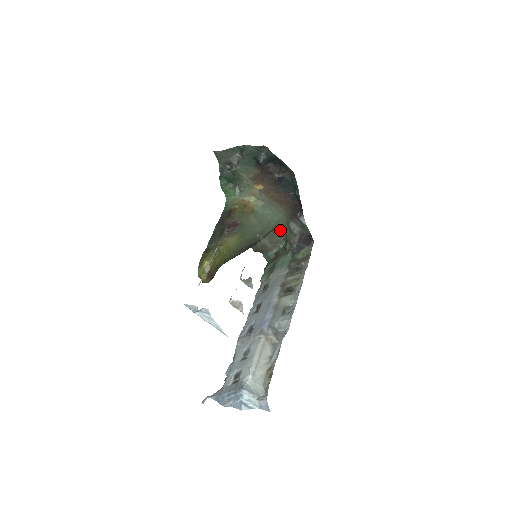
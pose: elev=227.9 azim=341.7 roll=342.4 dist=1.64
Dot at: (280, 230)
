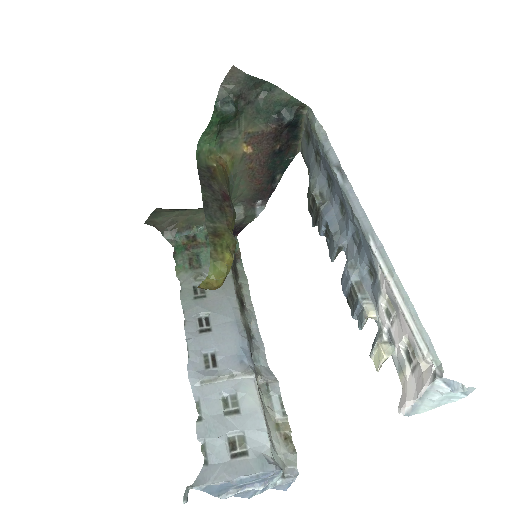
Dot at: occluded
